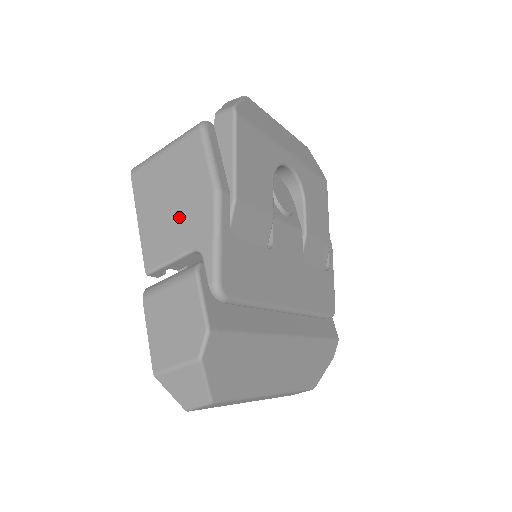
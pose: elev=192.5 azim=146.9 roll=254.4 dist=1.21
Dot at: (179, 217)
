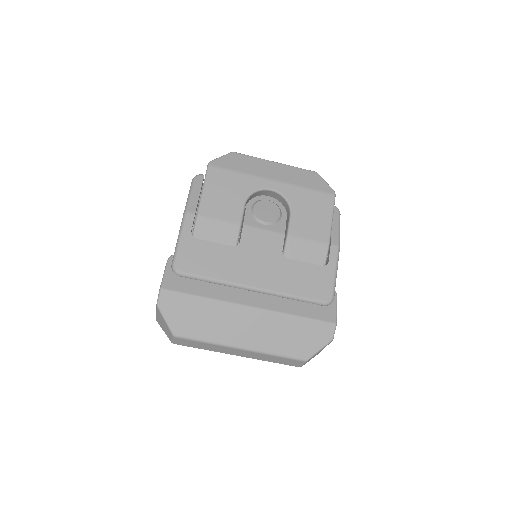
Dot at: occluded
